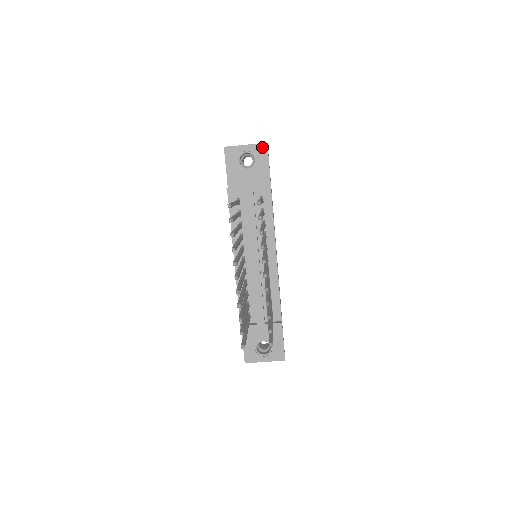
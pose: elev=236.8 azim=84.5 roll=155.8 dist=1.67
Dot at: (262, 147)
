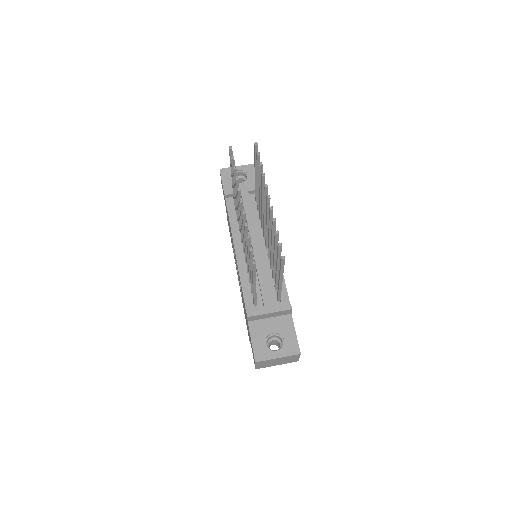
Dot at: (252, 166)
